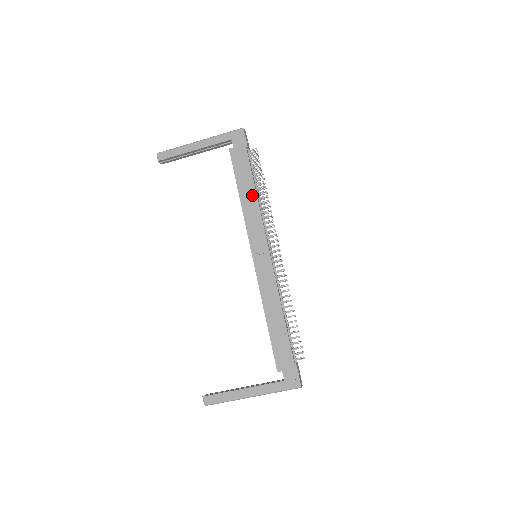
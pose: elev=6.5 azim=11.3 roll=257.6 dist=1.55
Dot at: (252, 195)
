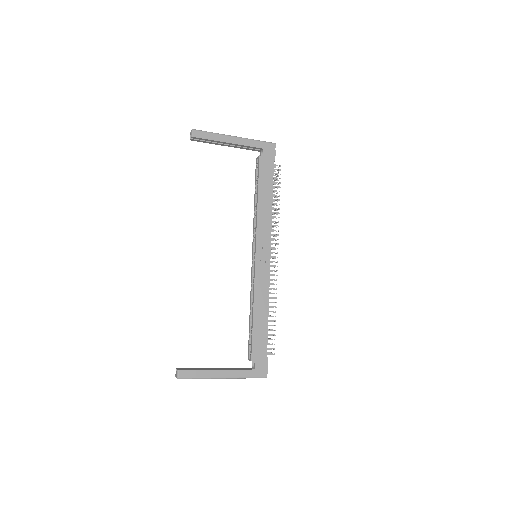
Dot at: (269, 203)
